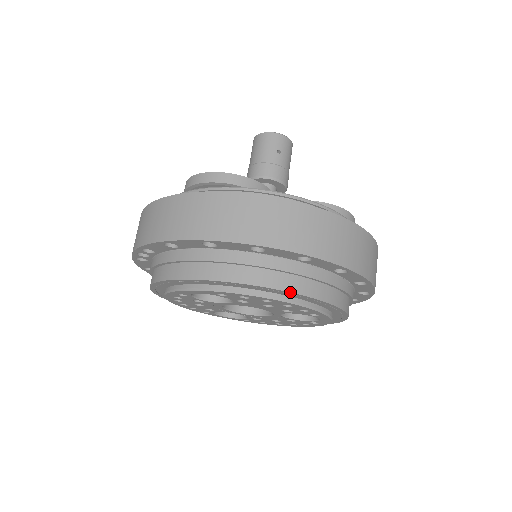
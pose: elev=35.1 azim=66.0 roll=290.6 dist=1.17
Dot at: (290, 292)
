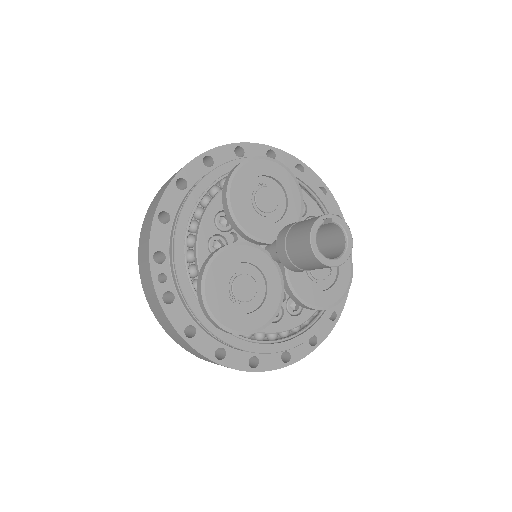
Dot at: occluded
